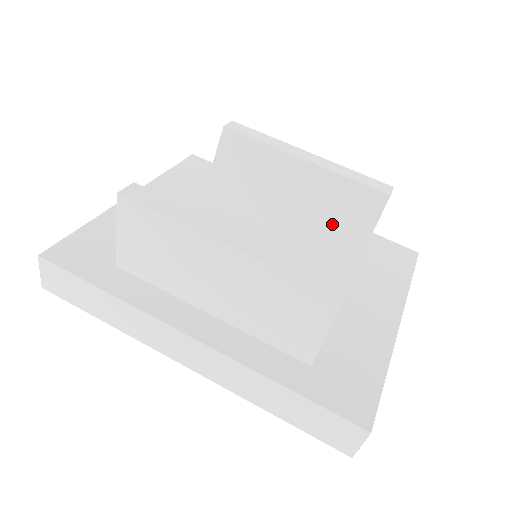
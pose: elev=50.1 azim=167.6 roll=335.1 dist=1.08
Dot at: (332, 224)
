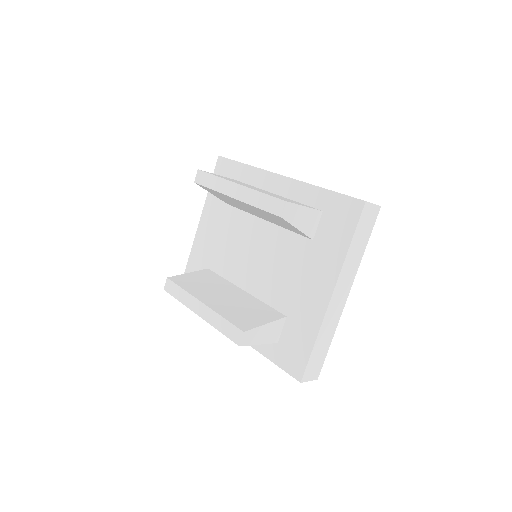
Dot at: (280, 223)
